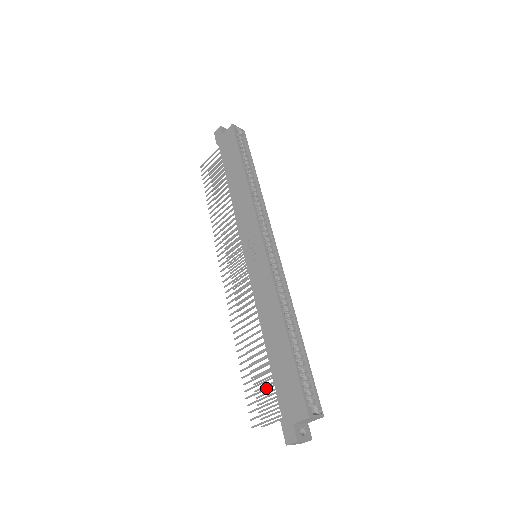
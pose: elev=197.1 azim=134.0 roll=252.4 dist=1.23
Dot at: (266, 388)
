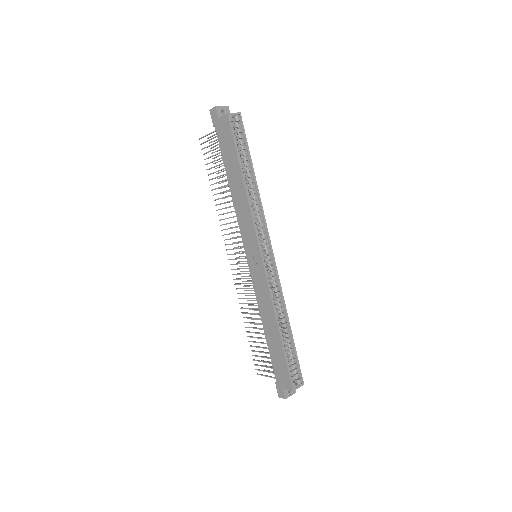
Dot at: occluded
